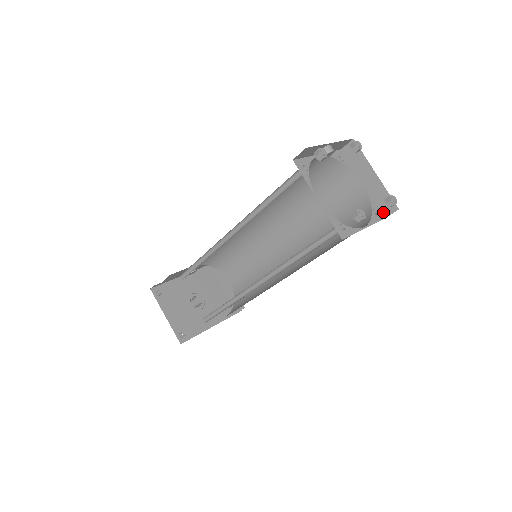
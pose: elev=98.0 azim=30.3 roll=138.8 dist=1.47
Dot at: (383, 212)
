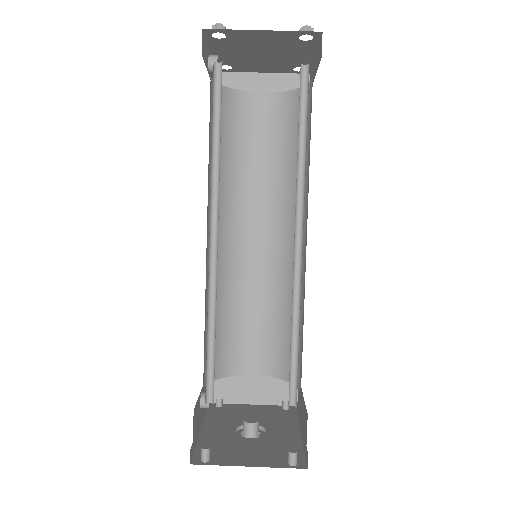
Dot at: occluded
